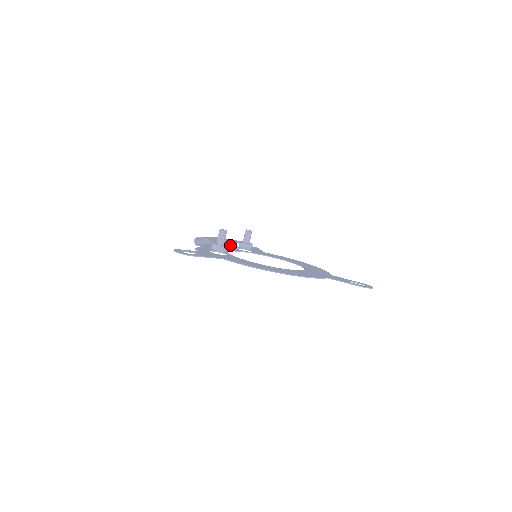
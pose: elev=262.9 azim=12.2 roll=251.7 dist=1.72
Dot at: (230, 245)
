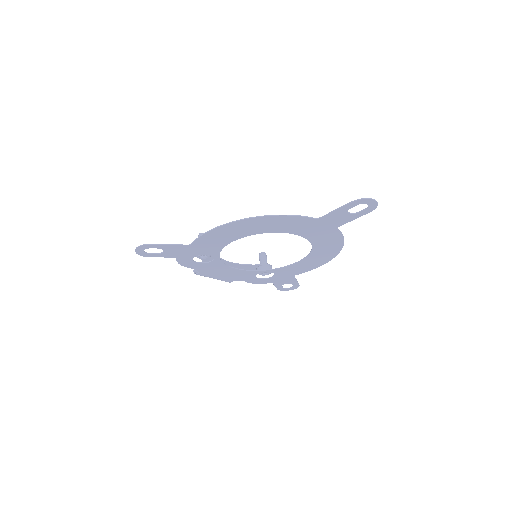
Dot at: (255, 283)
